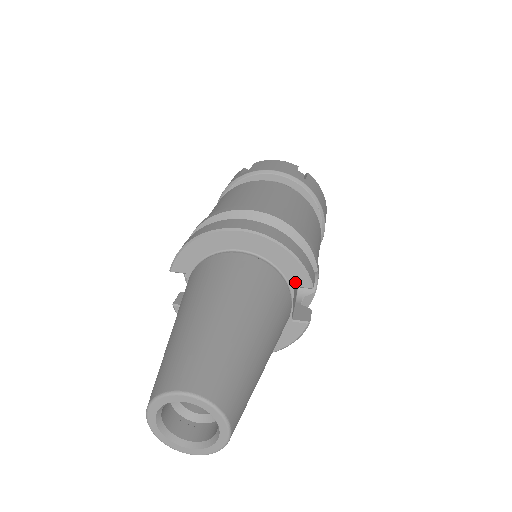
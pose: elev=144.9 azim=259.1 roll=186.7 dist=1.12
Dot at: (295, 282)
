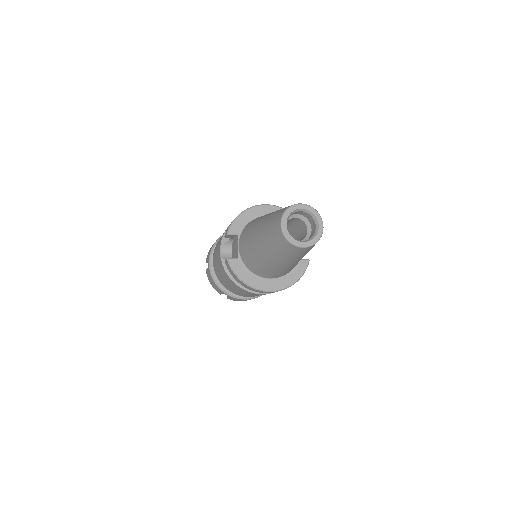
Dot at: occluded
